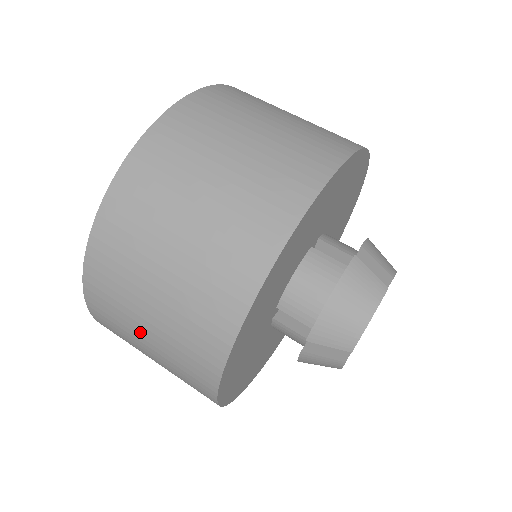
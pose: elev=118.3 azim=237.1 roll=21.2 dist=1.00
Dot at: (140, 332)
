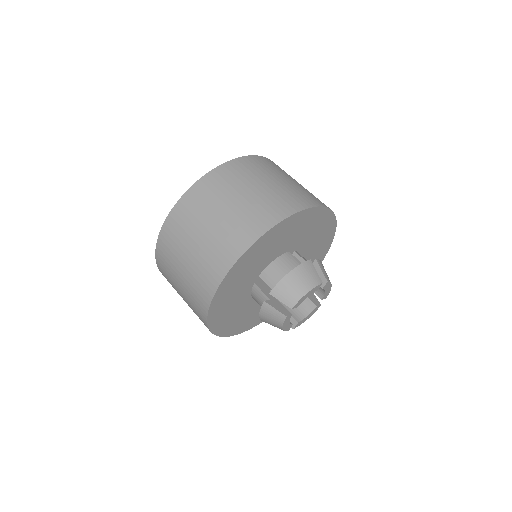
Dot at: (184, 254)
